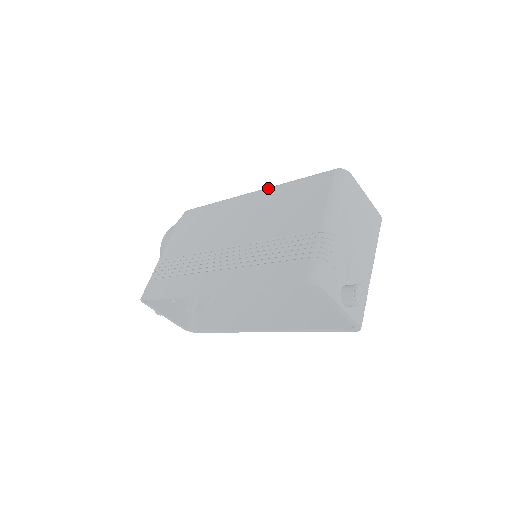
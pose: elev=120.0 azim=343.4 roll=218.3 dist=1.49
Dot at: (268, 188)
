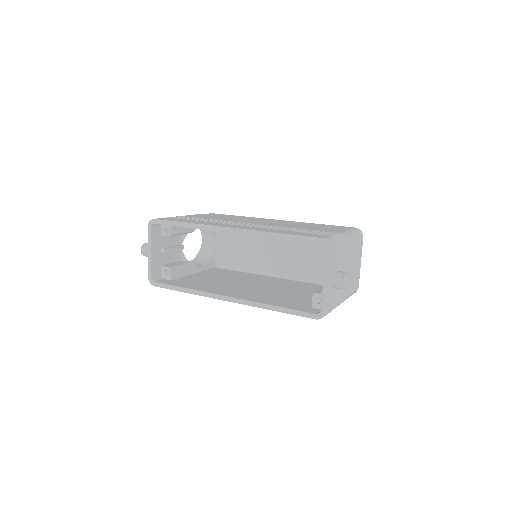
Dot at: occluded
